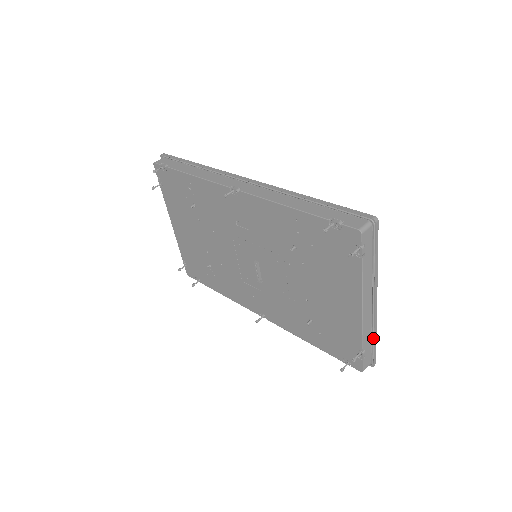
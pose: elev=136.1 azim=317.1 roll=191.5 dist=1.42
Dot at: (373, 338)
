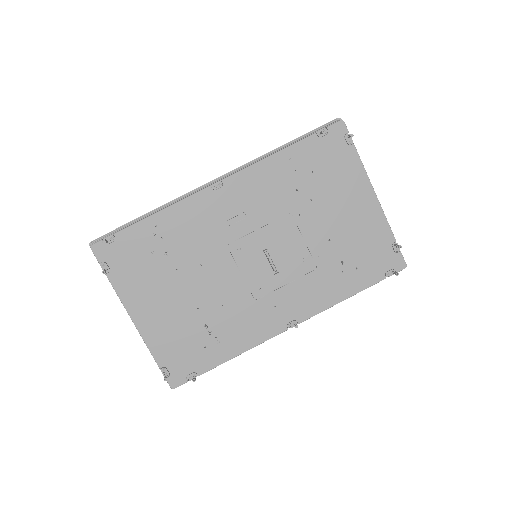
Dot at: occluded
